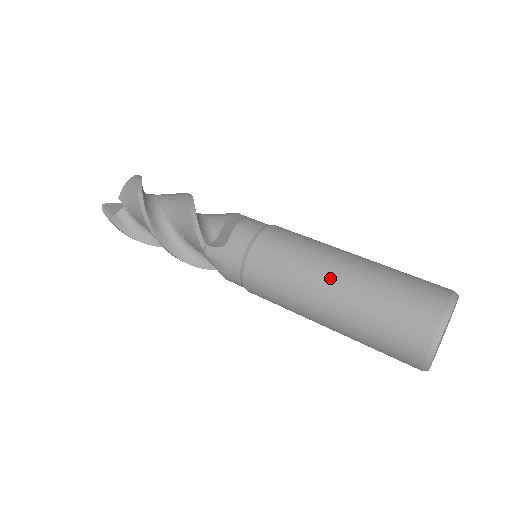
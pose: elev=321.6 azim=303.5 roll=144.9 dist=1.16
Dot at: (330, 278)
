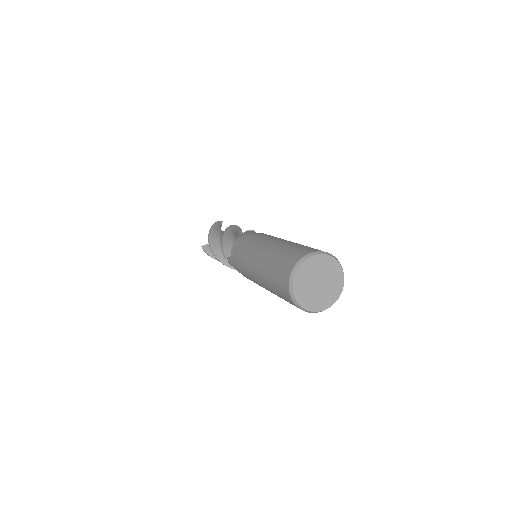
Dot at: (257, 263)
